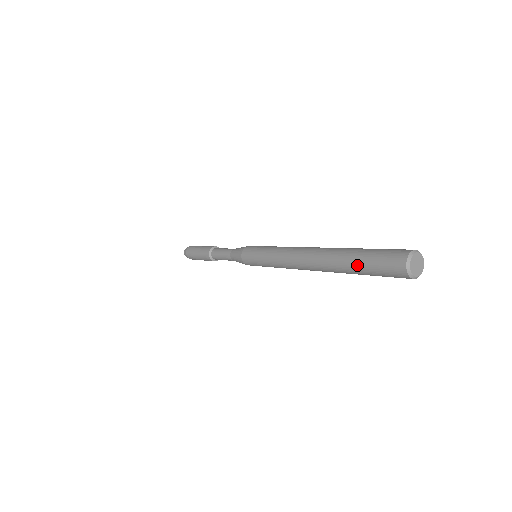
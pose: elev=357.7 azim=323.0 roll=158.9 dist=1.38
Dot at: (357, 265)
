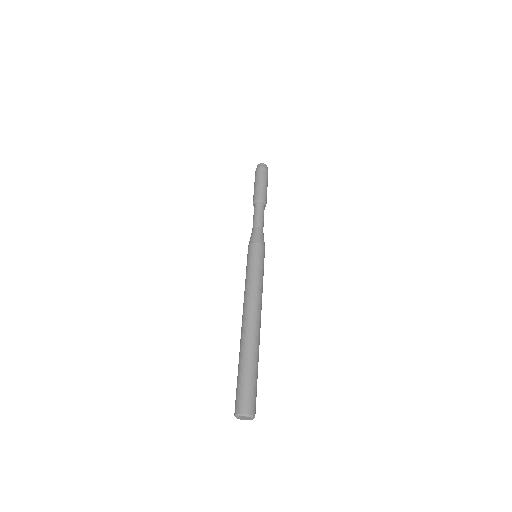
Dot at: (238, 372)
